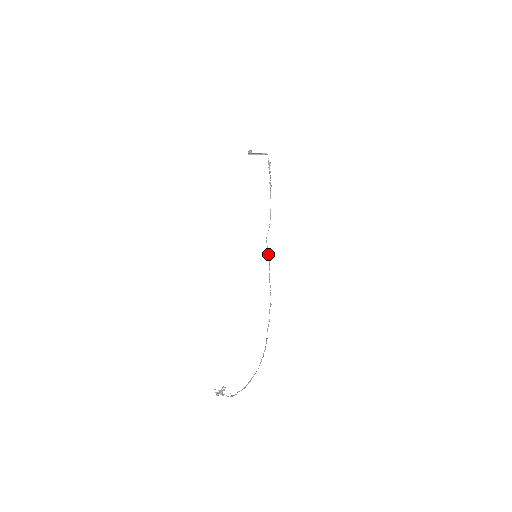
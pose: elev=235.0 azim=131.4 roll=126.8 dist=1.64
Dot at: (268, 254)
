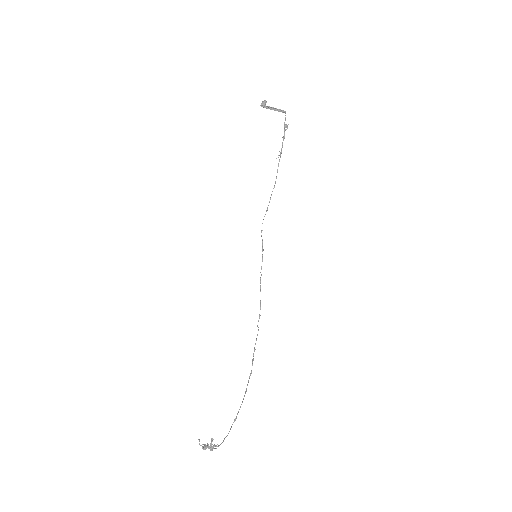
Dot at: (262, 248)
